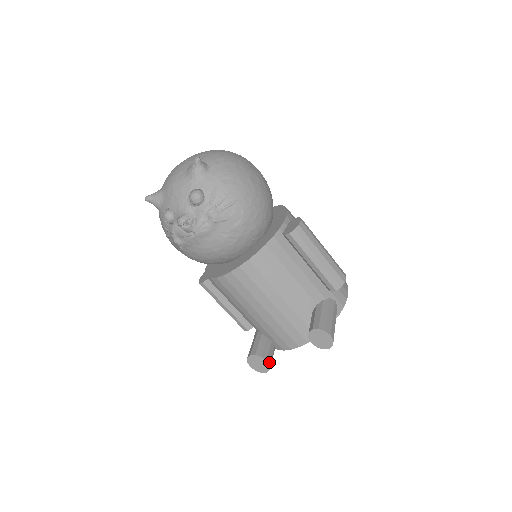
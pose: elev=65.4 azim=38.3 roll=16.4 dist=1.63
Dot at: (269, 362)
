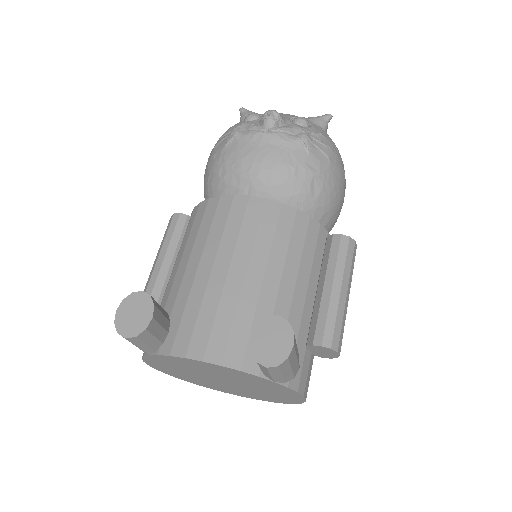
Dot at: (150, 327)
